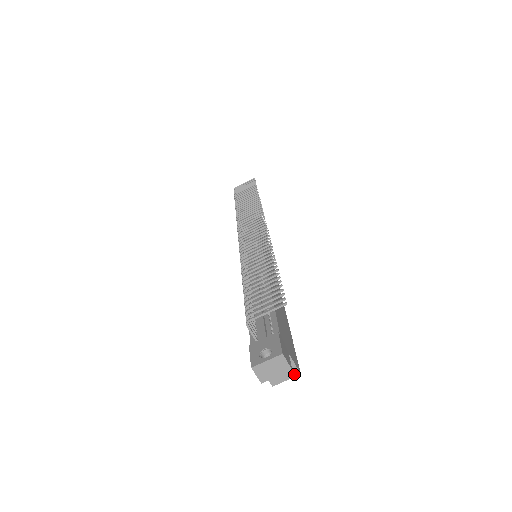
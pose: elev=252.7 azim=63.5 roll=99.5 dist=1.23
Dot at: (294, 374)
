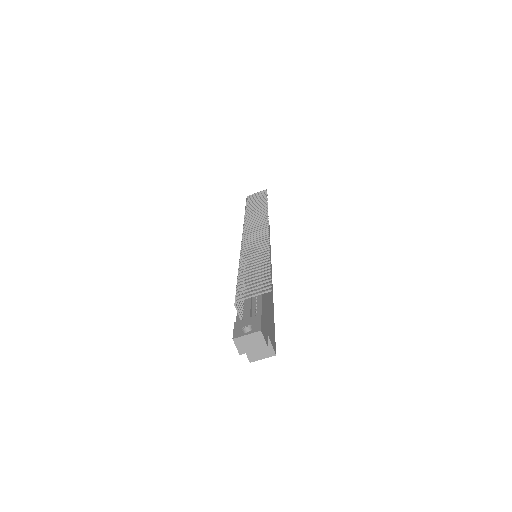
Dot at: (270, 354)
